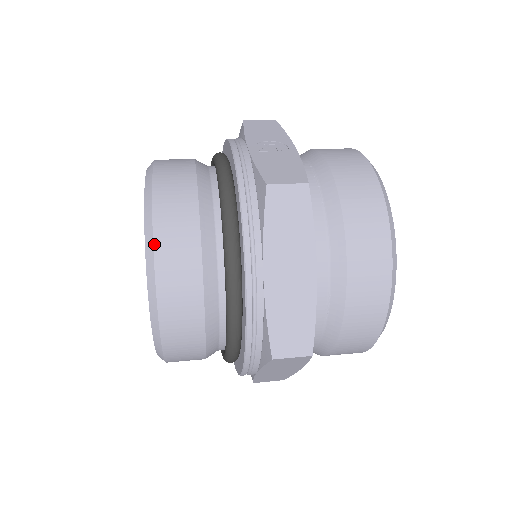
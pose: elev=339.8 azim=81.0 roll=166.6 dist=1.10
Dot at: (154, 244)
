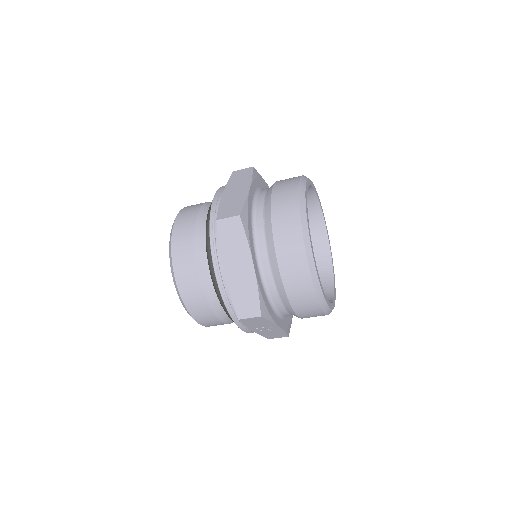
Dot at: (182, 209)
